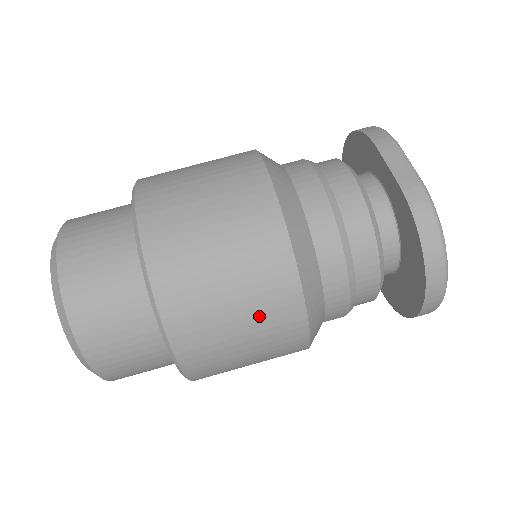
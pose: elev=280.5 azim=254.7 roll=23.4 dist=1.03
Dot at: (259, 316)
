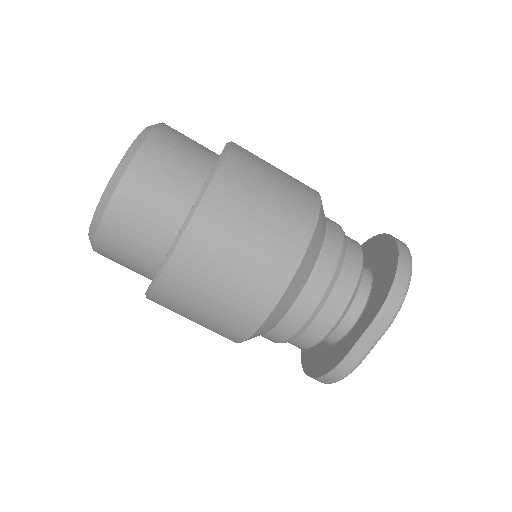
Dot at: occluded
